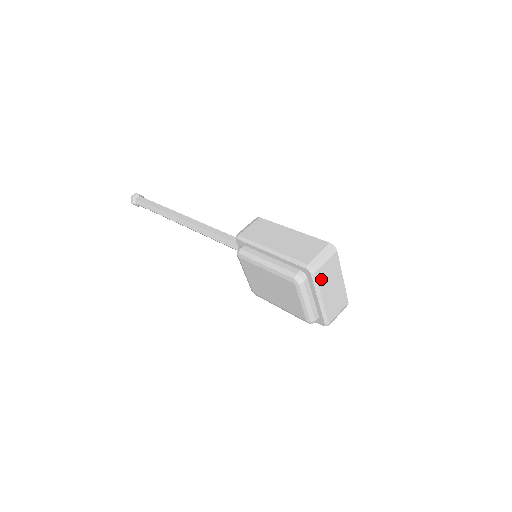
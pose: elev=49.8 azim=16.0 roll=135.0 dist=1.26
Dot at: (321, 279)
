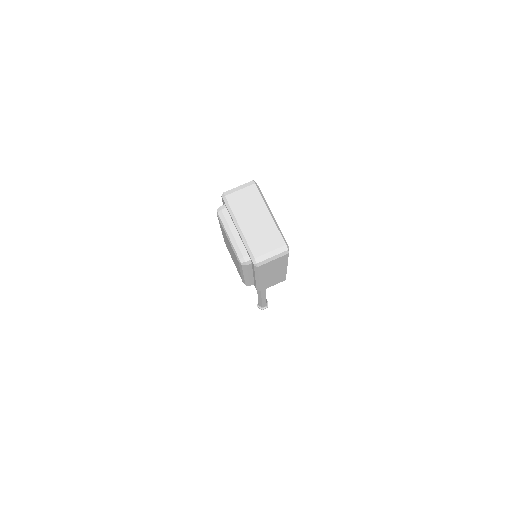
Dot at: (235, 205)
